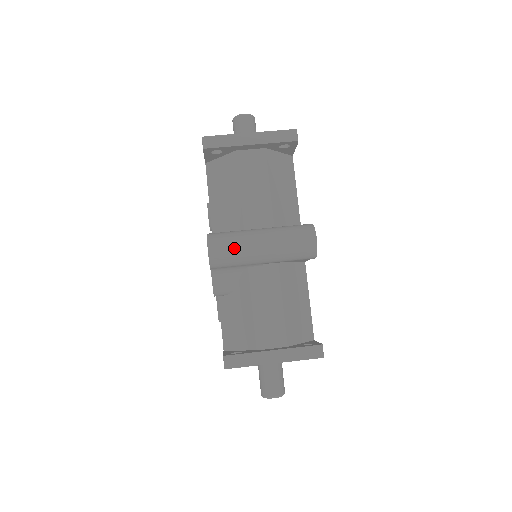
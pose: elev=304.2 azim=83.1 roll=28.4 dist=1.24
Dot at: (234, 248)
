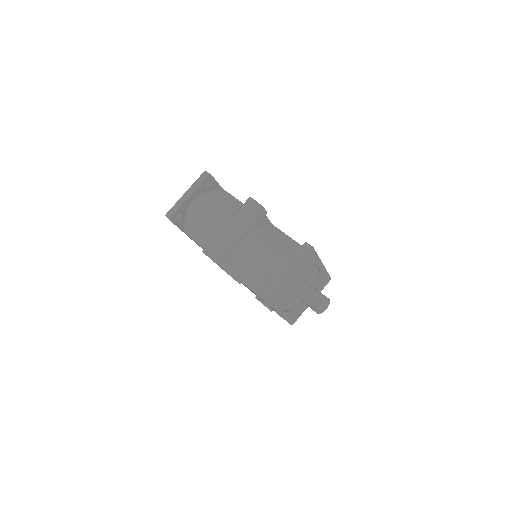
Dot at: (218, 242)
